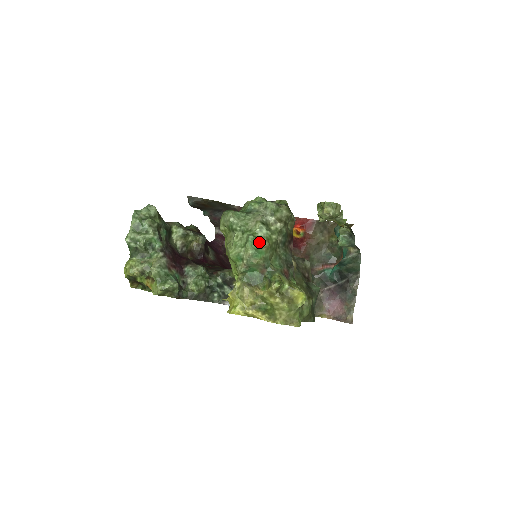
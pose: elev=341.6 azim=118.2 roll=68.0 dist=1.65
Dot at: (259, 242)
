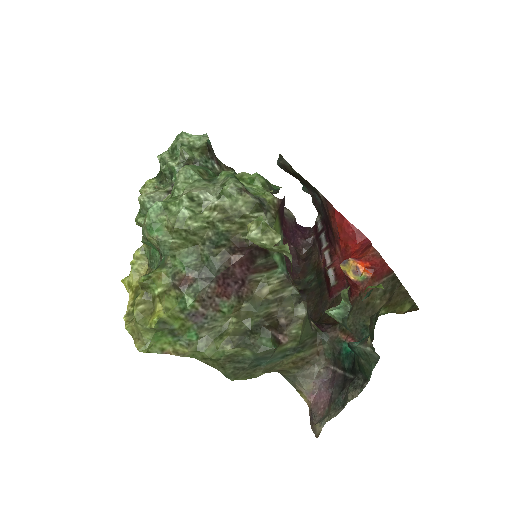
Dot at: (166, 216)
